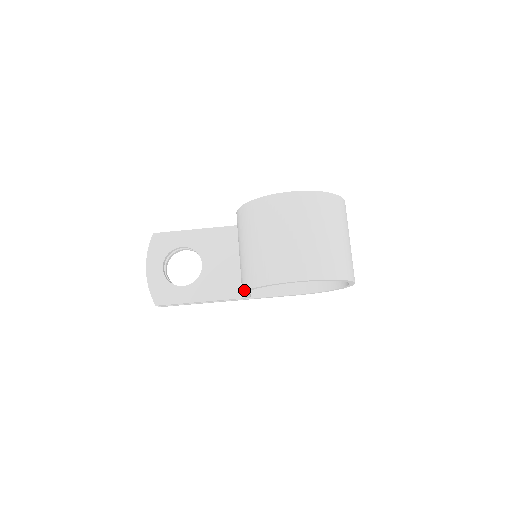
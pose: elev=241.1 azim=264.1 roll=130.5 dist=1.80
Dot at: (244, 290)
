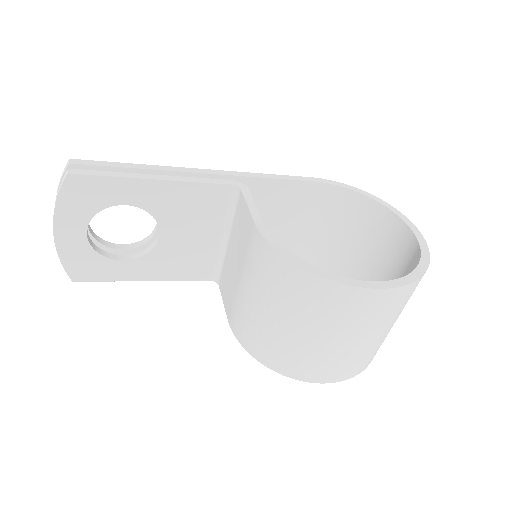
Dot at: (240, 343)
